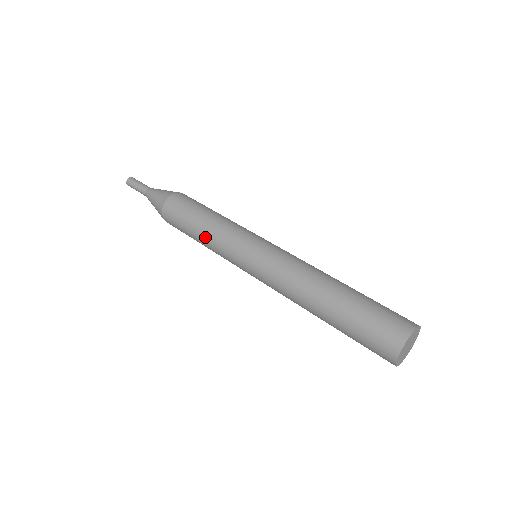
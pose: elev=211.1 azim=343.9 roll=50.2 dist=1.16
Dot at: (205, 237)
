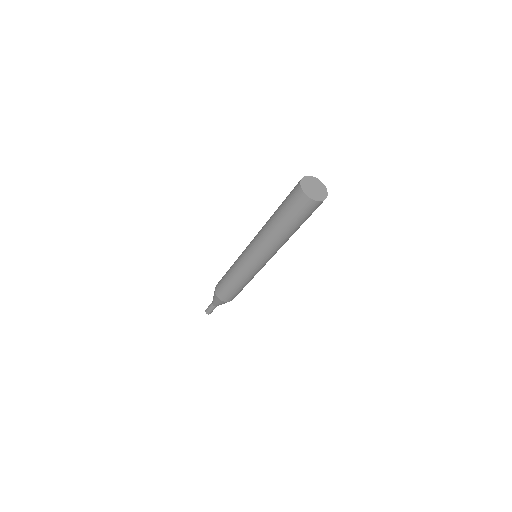
Dot at: (232, 276)
